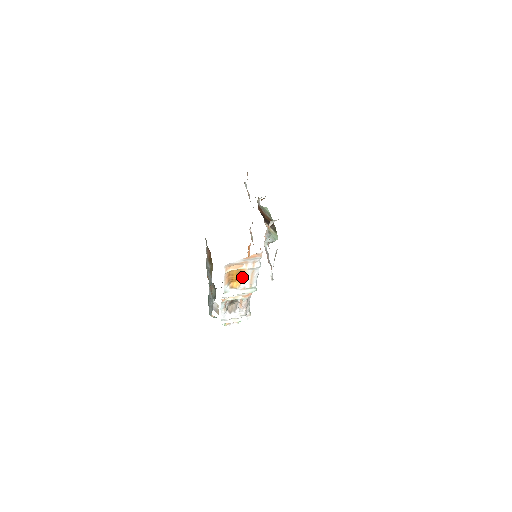
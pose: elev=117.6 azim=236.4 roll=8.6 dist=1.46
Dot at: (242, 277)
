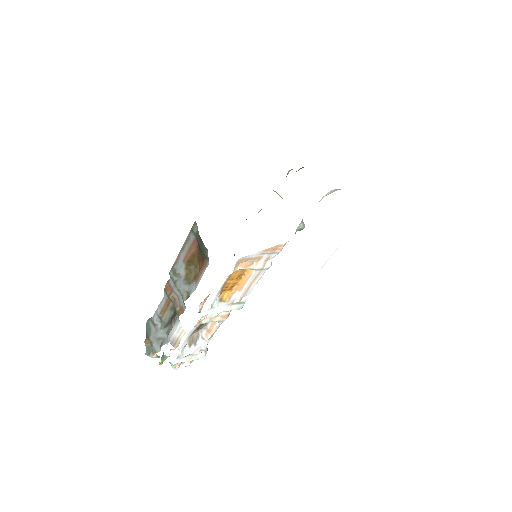
Dot at: (240, 284)
